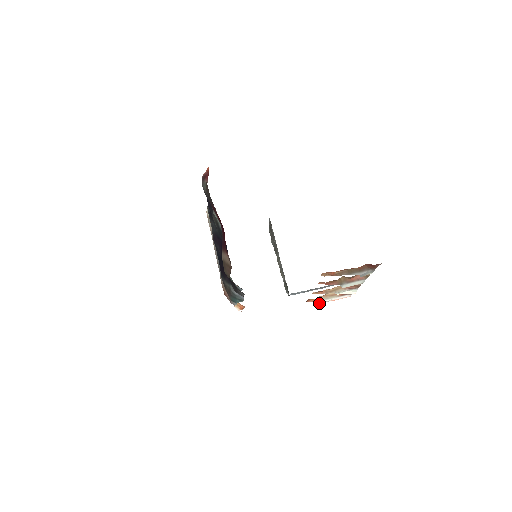
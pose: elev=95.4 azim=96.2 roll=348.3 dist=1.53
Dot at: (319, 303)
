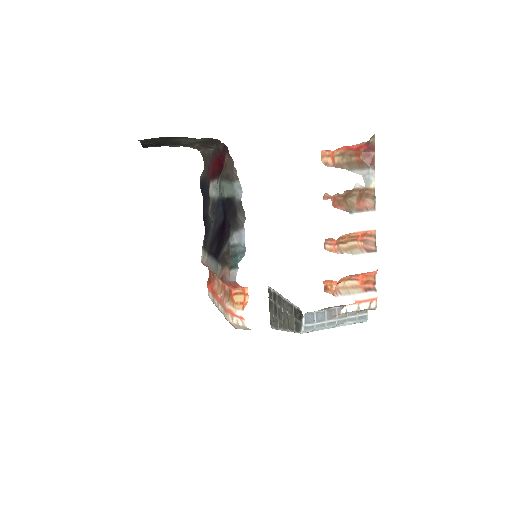
Dot at: (342, 312)
